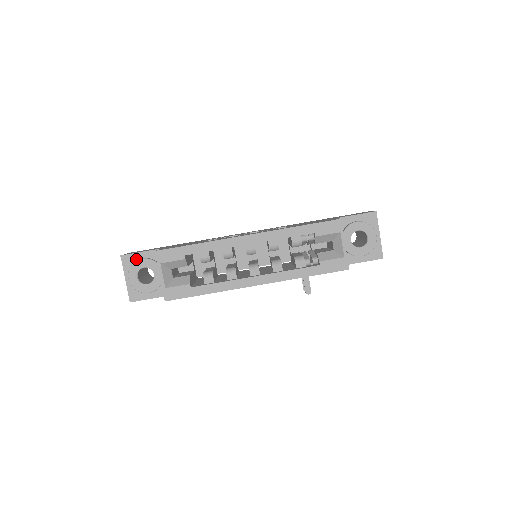
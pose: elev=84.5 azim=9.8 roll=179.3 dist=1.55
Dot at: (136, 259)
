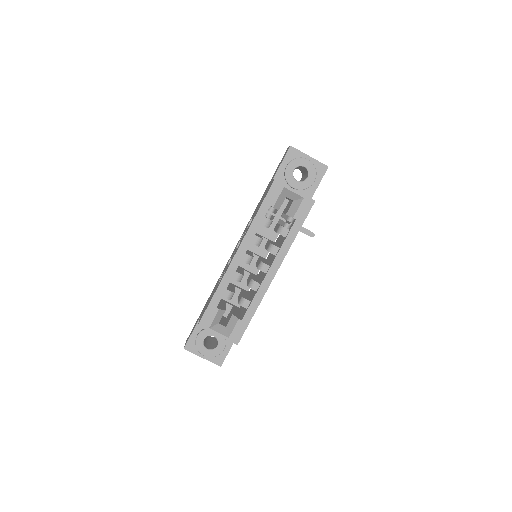
Dot at: (194, 340)
